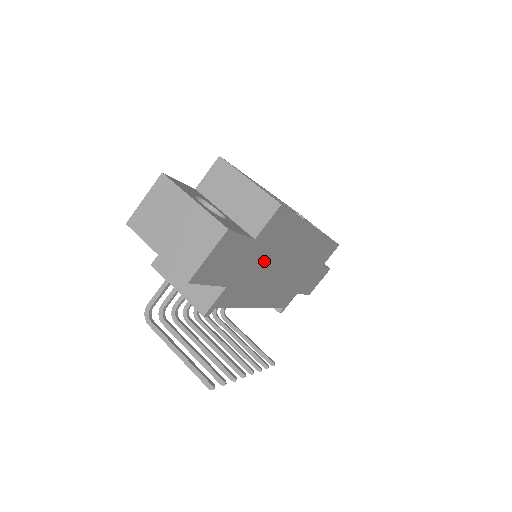
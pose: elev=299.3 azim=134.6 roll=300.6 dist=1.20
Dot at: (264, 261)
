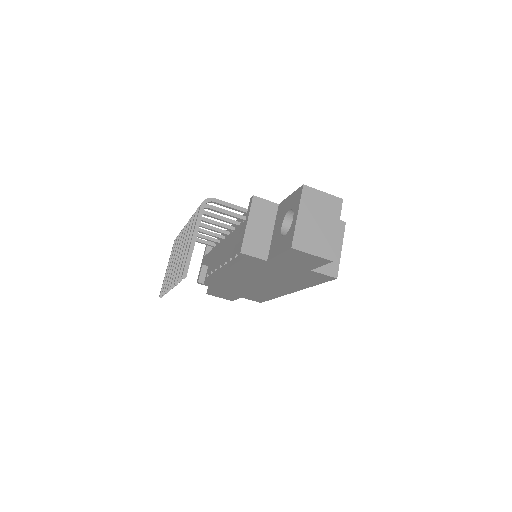
Dot at: (280, 274)
